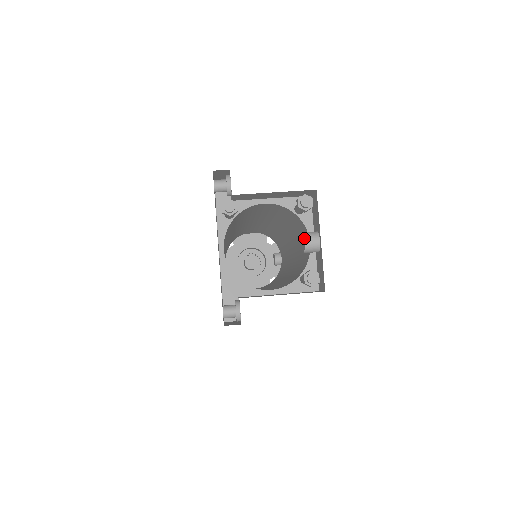
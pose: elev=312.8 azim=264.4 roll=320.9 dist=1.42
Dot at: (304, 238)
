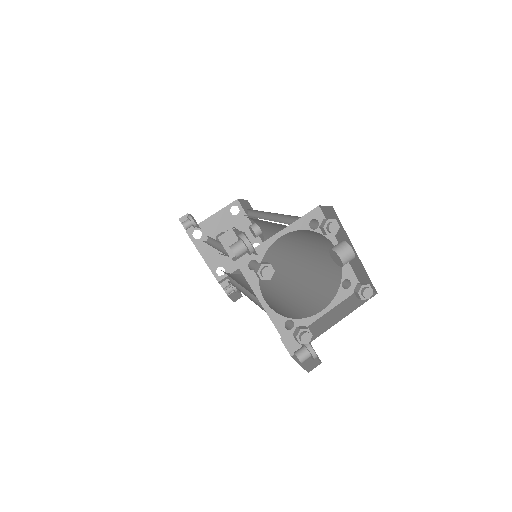
Dot at: (339, 256)
